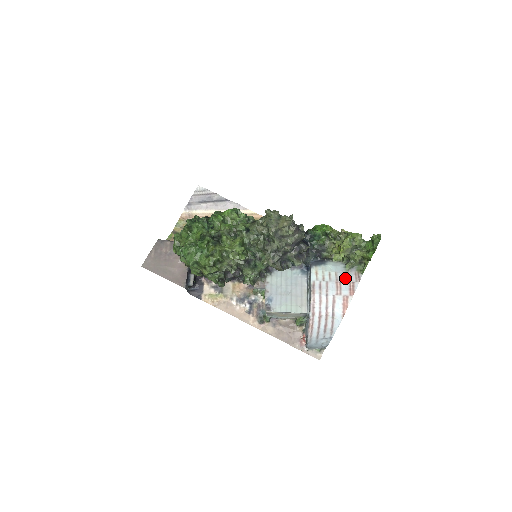
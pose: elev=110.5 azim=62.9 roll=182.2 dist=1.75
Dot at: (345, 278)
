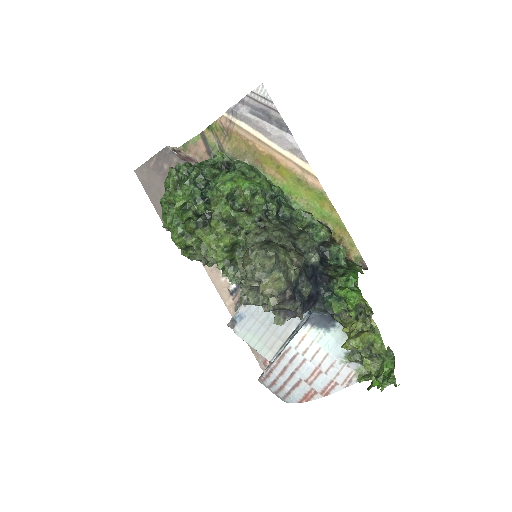
Dot at: (331, 371)
